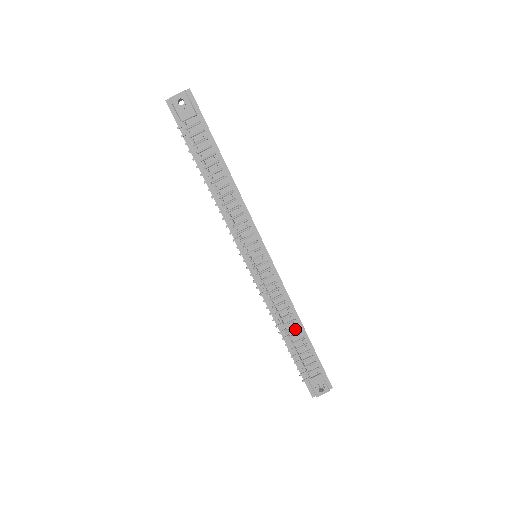
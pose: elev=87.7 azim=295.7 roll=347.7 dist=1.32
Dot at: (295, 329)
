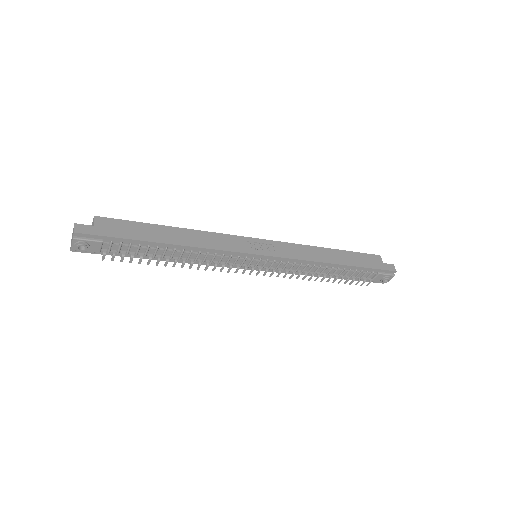
Dot at: (332, 269)
